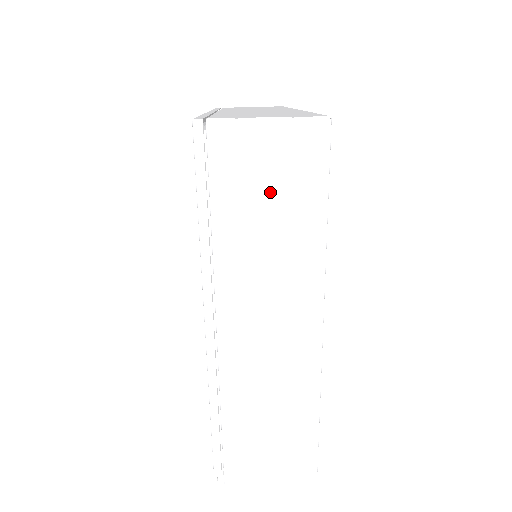
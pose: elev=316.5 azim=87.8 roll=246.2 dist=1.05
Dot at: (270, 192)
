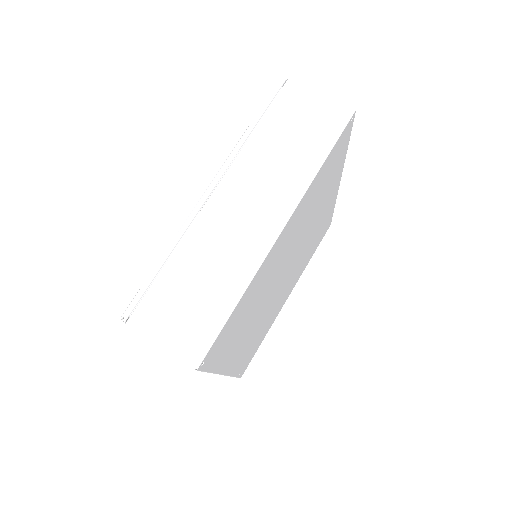
Dot at: (299, 129)
